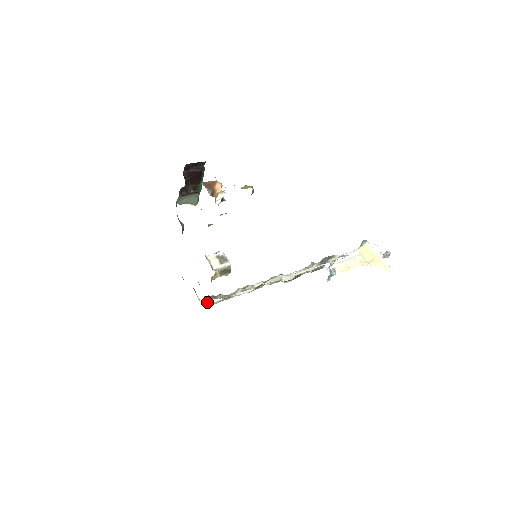
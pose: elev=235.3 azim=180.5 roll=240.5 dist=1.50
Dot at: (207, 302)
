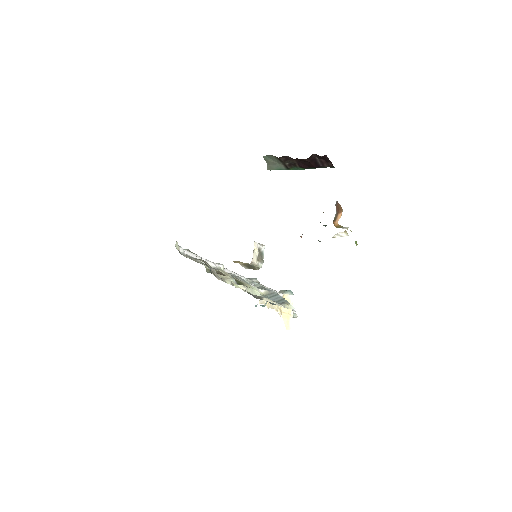
Dot at: (179, 247)
